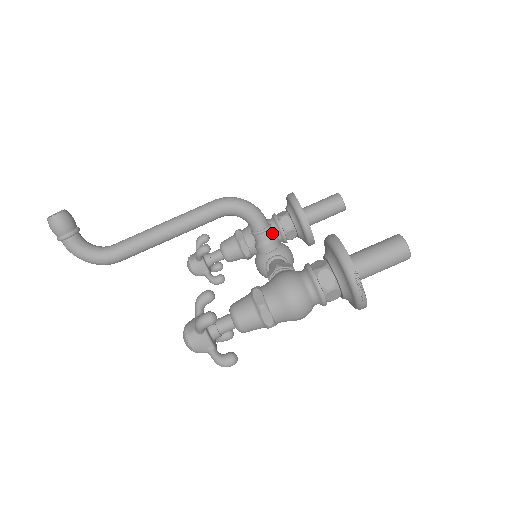
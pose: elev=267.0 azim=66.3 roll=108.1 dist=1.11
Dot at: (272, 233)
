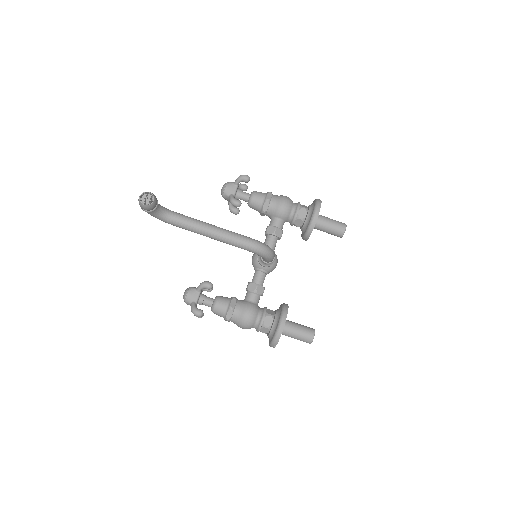
Dot at: occluded
